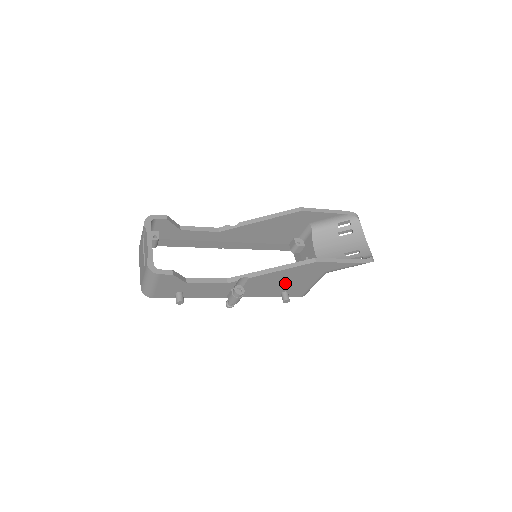
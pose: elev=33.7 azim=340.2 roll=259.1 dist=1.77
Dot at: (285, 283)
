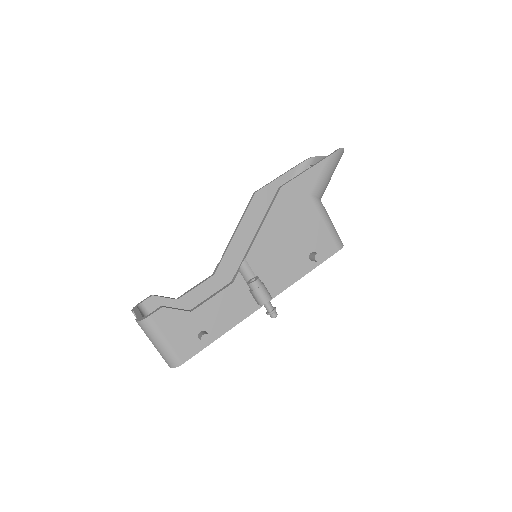
Dot at: (293, 241)
